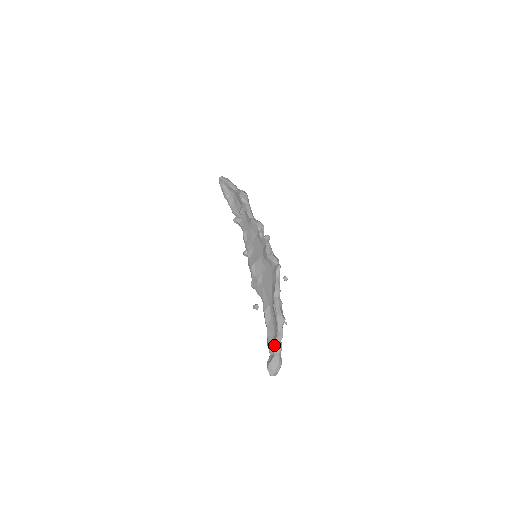
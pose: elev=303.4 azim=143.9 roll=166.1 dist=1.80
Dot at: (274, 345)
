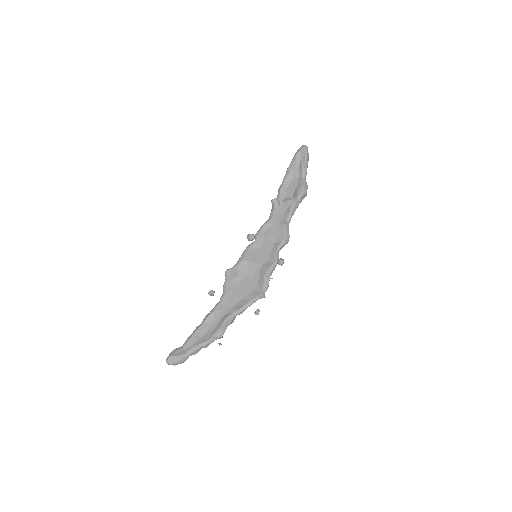
Dot at: (194, 347)
